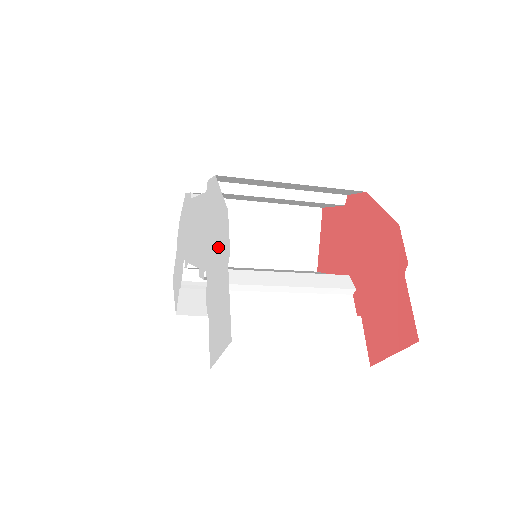
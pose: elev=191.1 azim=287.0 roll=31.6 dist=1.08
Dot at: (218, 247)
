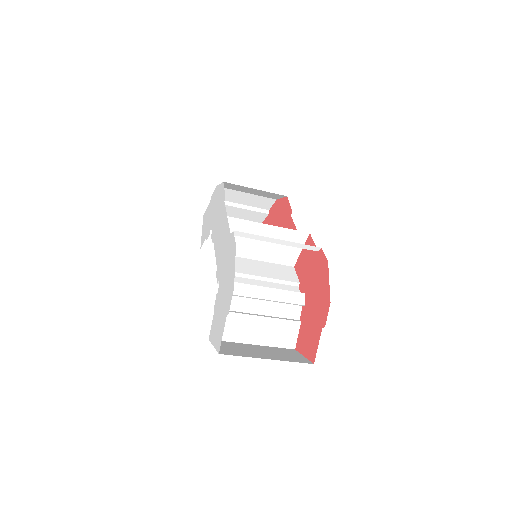
Dot at: (226, 292)
